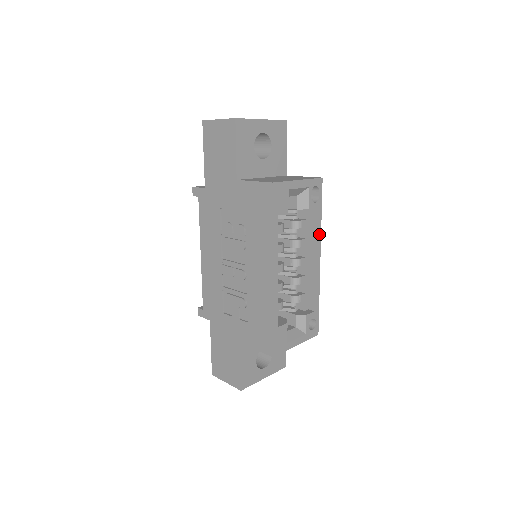
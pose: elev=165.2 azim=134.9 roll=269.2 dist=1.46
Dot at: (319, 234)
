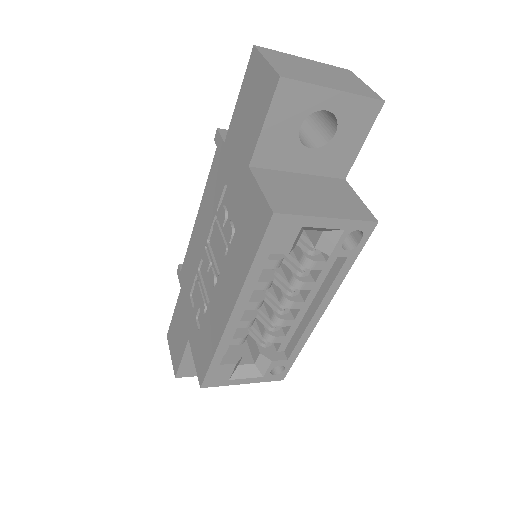
Dot at: (336, 286)
